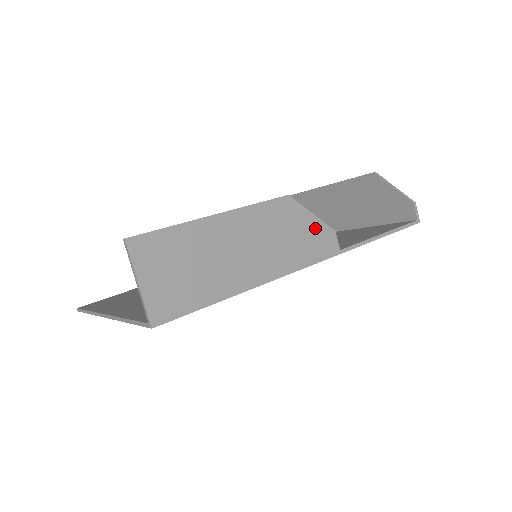
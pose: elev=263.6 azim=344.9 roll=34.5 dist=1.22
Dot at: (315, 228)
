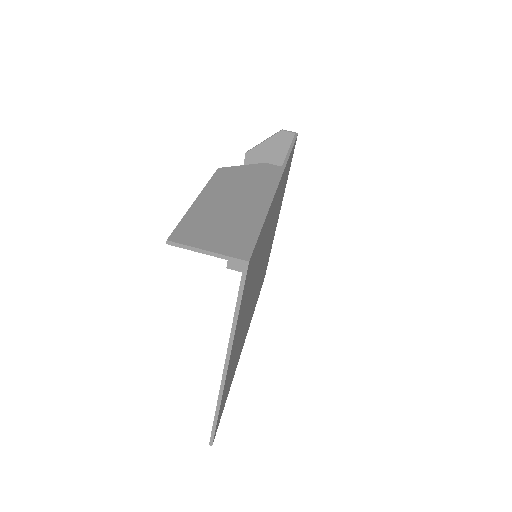
Dot at: (254, 169)
